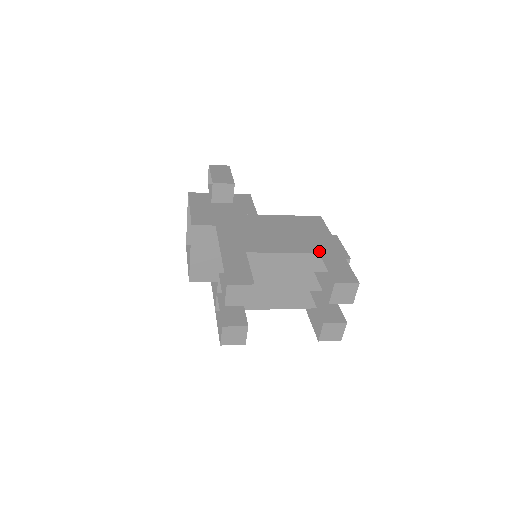
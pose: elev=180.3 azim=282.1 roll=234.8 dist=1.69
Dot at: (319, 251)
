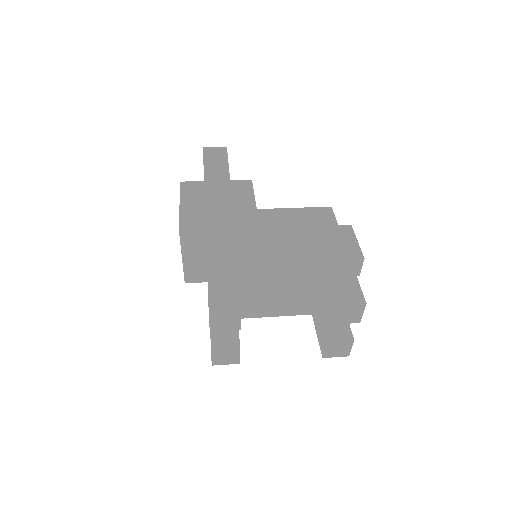
Dot at: (323, 259)
